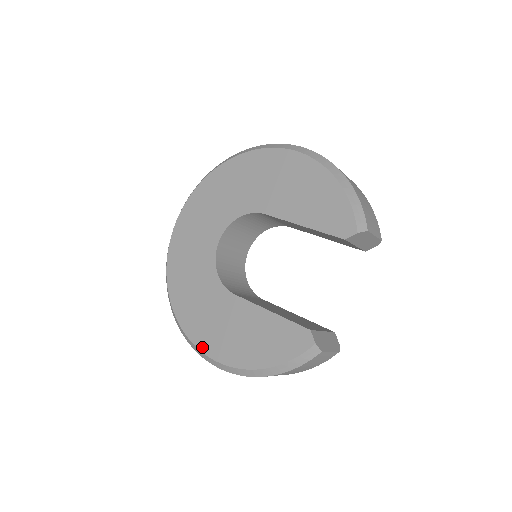
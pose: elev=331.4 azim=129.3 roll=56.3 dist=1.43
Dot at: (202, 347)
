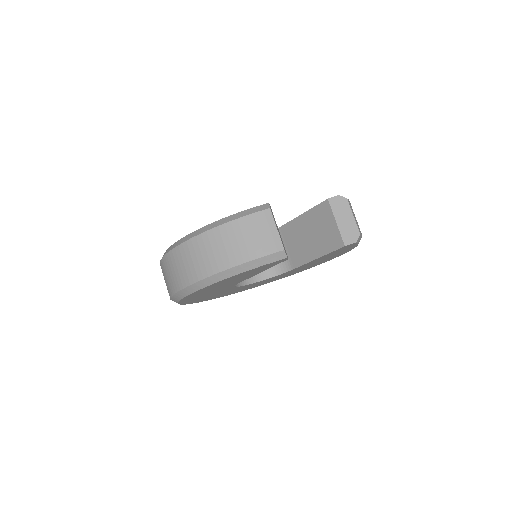
Dot at: occluded
